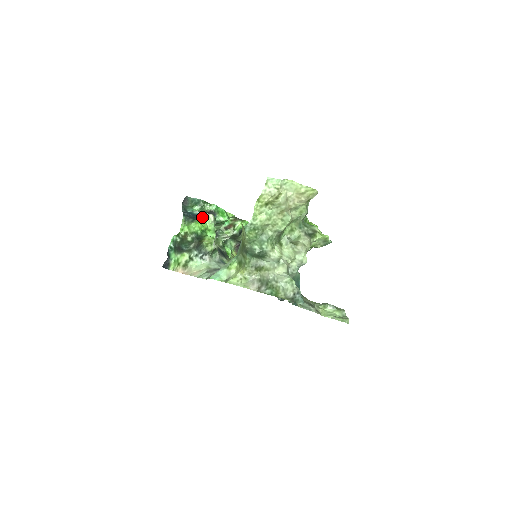
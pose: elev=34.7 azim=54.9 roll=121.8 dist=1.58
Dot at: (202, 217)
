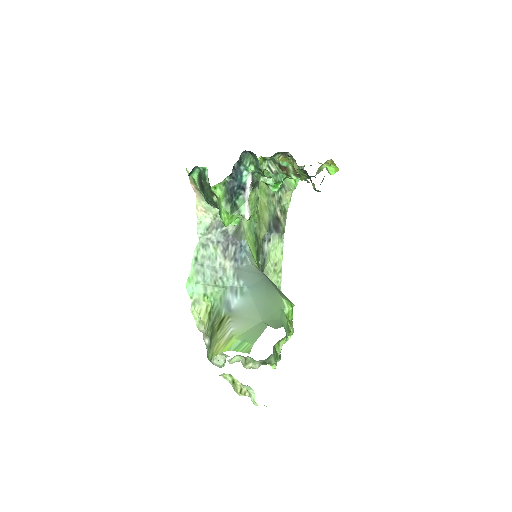
Dot at: (239, 209)
